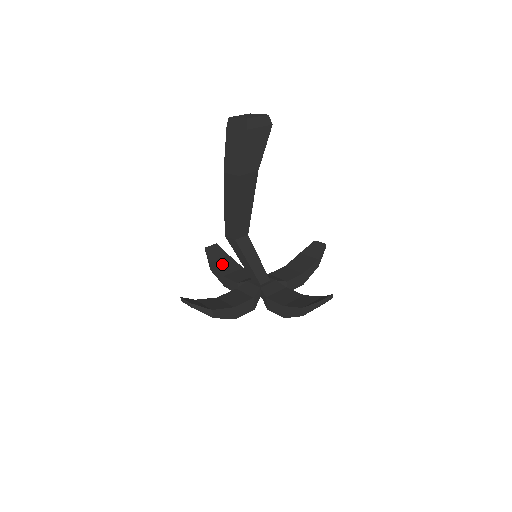
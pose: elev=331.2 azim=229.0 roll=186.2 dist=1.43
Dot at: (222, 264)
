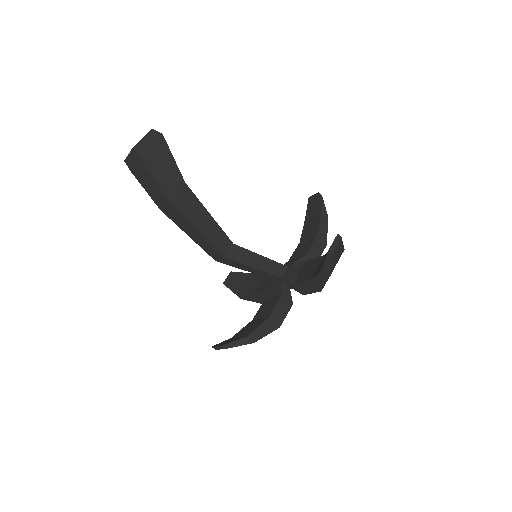
Dot at: (246, 286)
